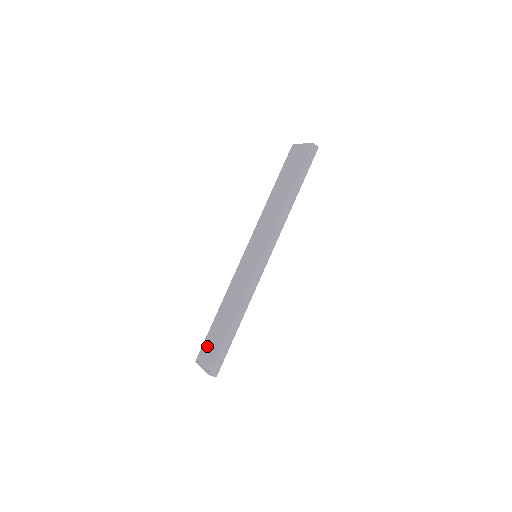
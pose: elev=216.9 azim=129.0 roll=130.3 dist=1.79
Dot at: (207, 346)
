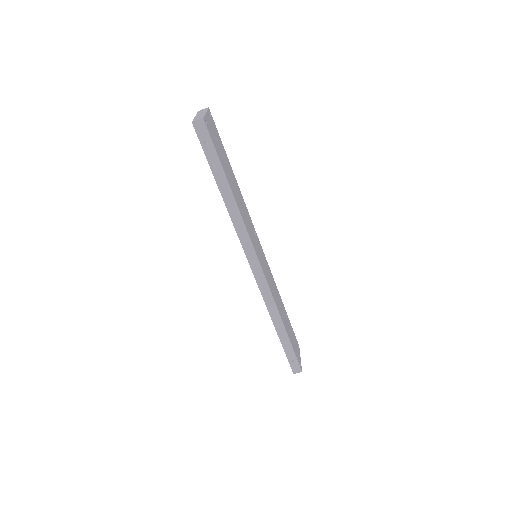
Dot at: occluded
